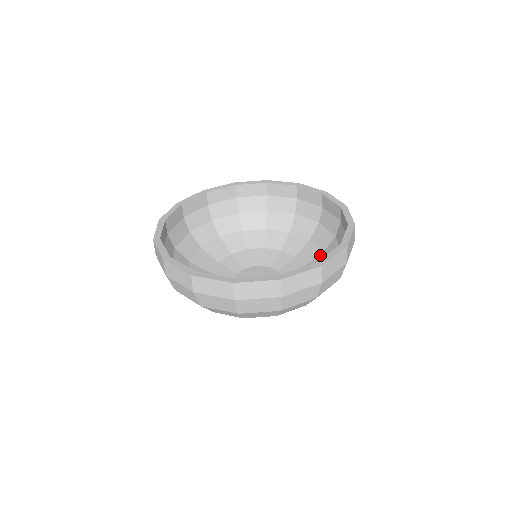
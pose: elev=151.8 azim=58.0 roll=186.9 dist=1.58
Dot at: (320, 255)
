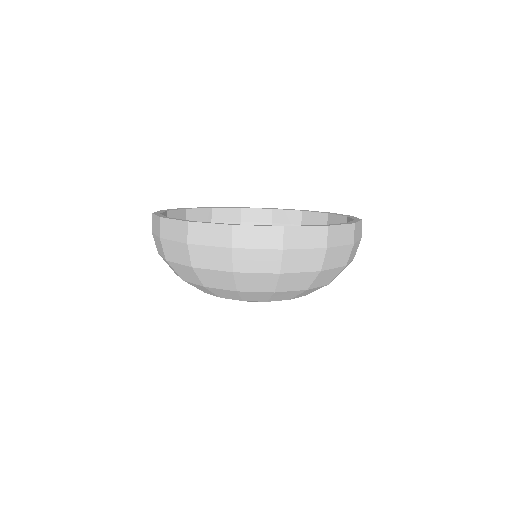
Dot at: occluded
